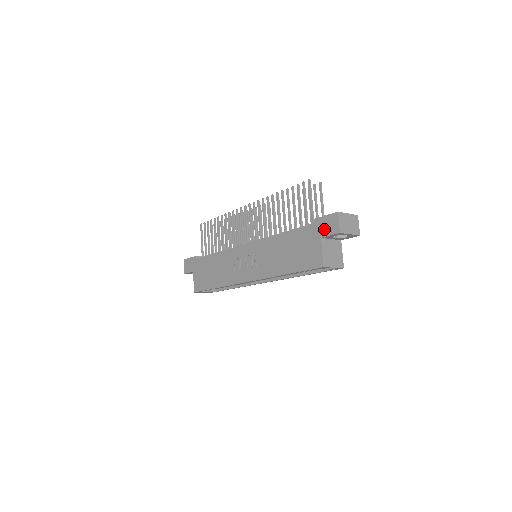
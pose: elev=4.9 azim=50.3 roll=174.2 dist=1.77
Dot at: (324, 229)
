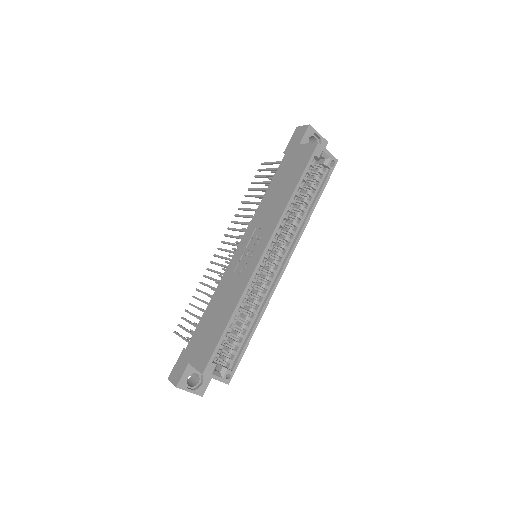
Dot at: (296, 140)
